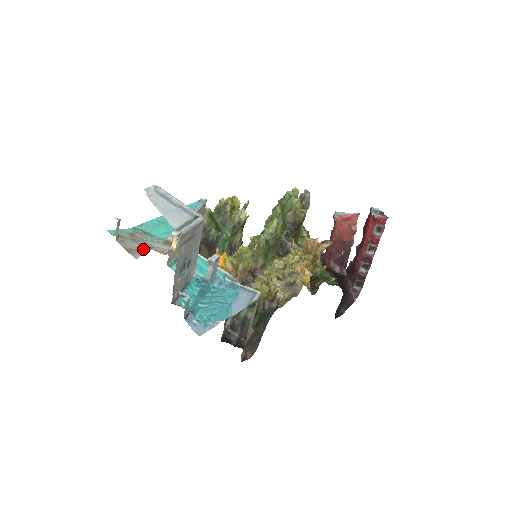
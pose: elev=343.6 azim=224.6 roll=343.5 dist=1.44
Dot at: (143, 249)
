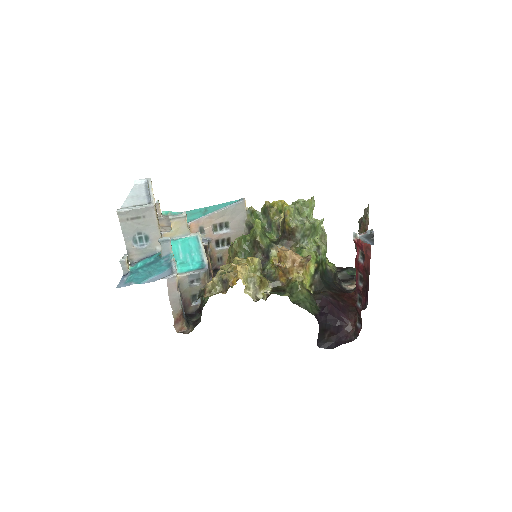
Dot at: occluded
